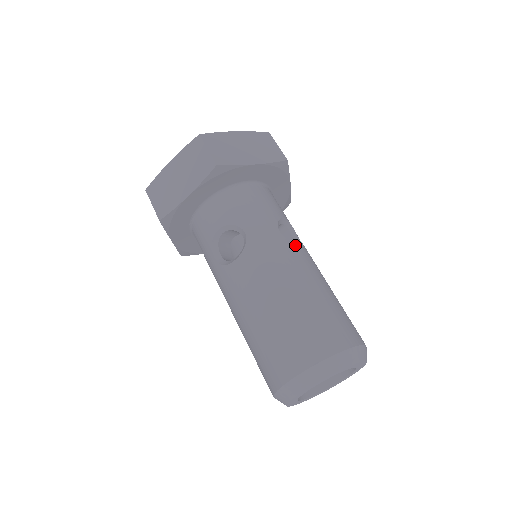
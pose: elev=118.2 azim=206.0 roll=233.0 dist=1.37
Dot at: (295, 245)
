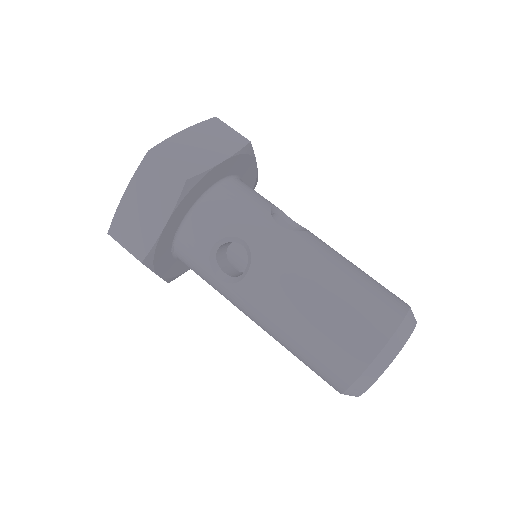
Dot at: (299, 232)
